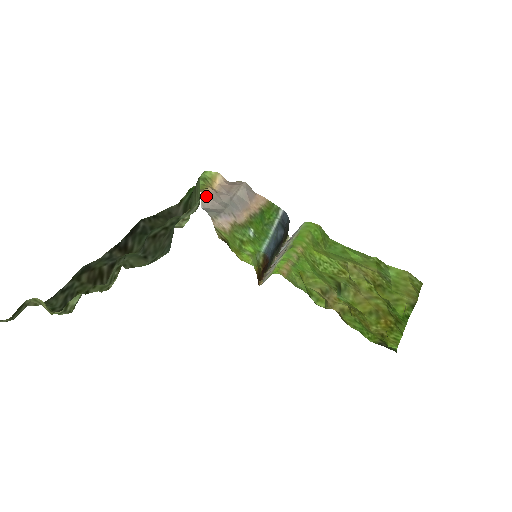
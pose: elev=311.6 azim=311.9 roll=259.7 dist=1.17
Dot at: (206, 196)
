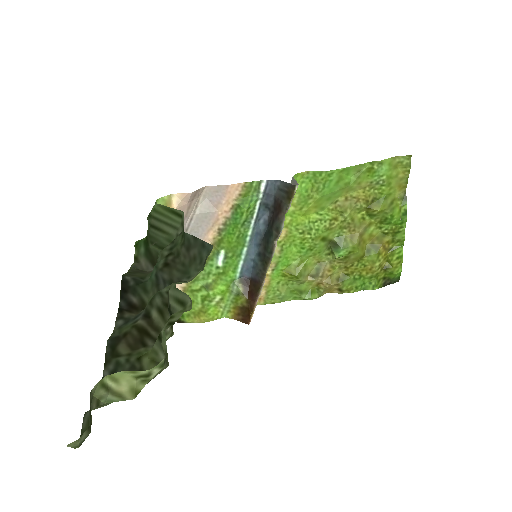
Dot at: occluded
